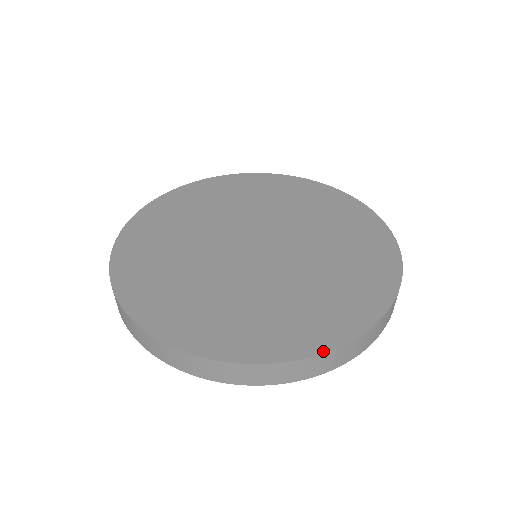
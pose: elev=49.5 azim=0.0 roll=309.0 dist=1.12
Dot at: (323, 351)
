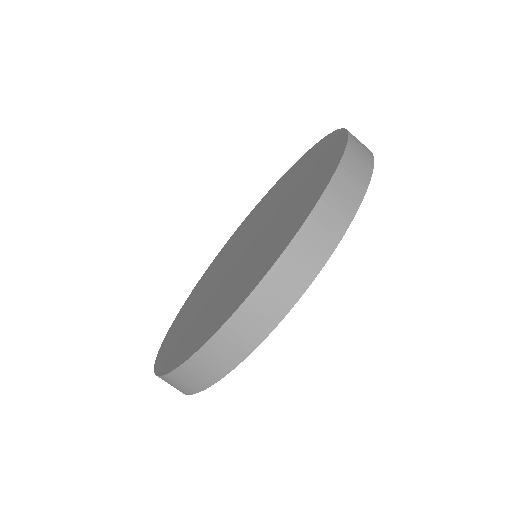
Dot at: (288, 244)
